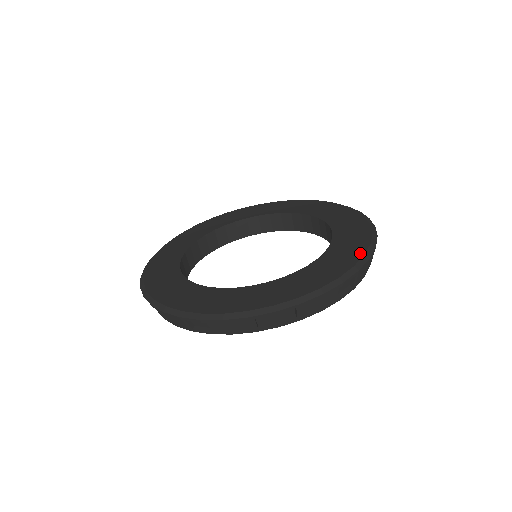
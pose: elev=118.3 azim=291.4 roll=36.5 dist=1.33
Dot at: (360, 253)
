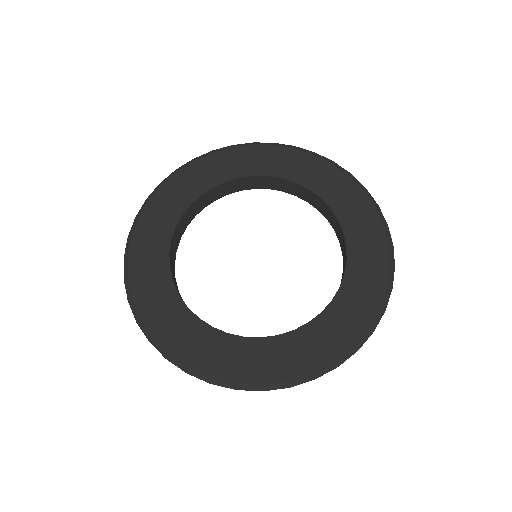
Dot at: (351, 341)
